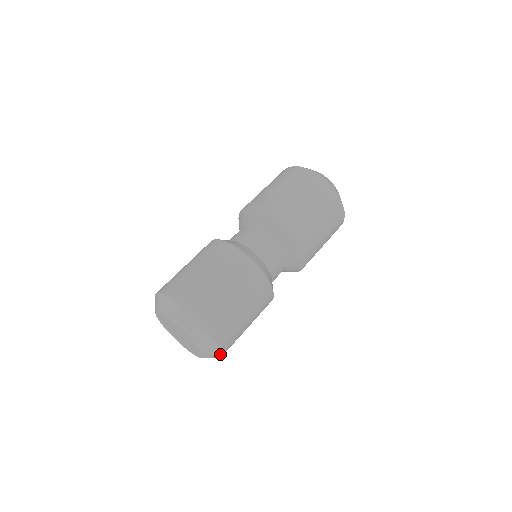
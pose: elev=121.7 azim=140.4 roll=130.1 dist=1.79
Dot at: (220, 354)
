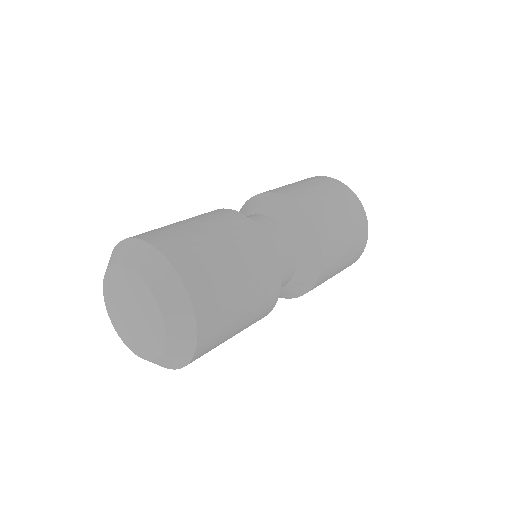
Dot at: (181, 366)
